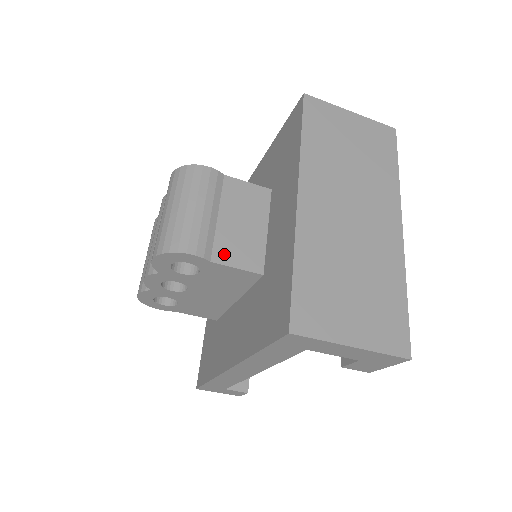
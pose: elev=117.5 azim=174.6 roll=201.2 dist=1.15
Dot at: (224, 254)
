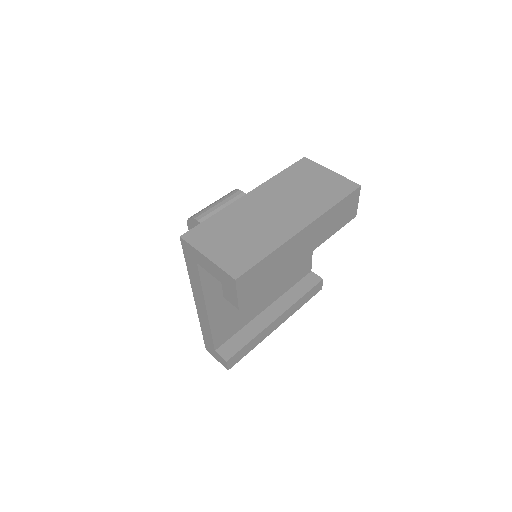
Dot at: occluded
